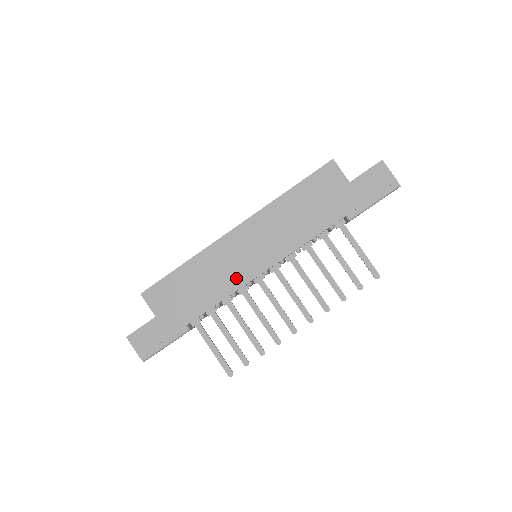
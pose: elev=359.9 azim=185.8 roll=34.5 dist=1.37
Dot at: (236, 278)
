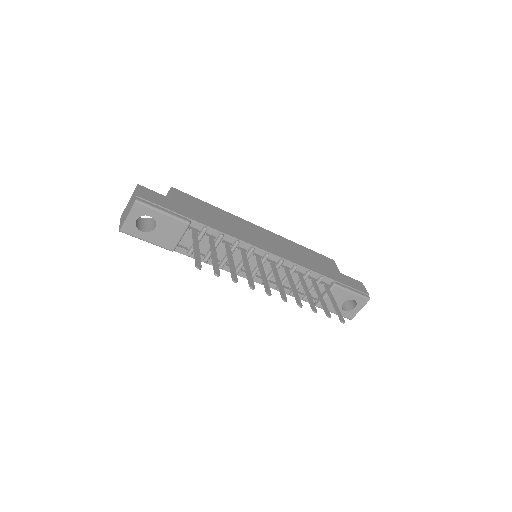
Dot at: (247, 238)
